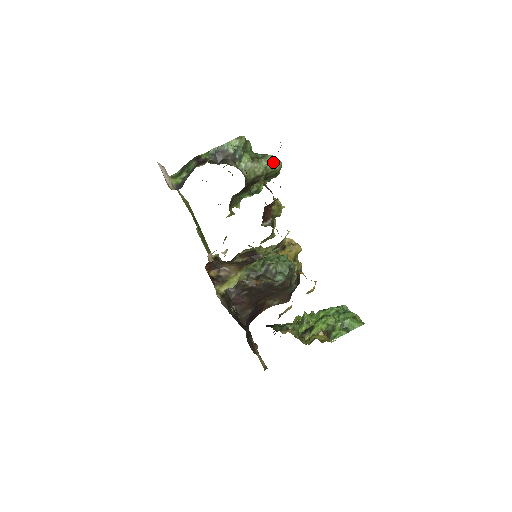
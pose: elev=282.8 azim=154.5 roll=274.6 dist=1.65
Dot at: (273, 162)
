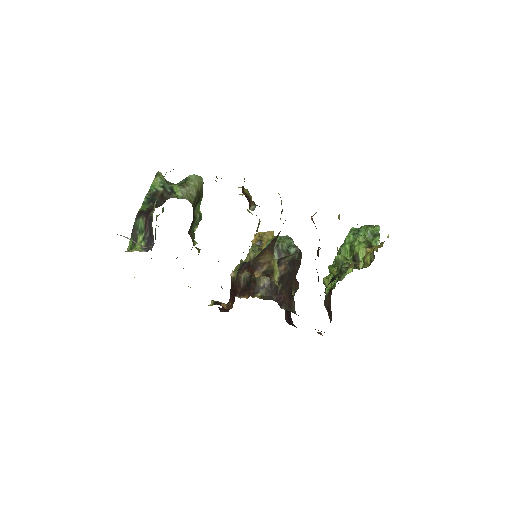
Dot at: (197, 178)
